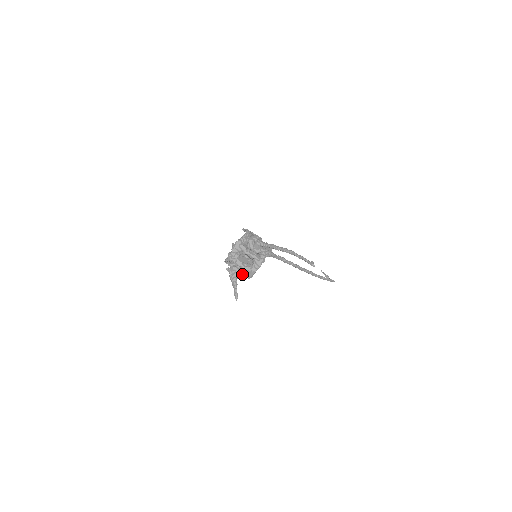
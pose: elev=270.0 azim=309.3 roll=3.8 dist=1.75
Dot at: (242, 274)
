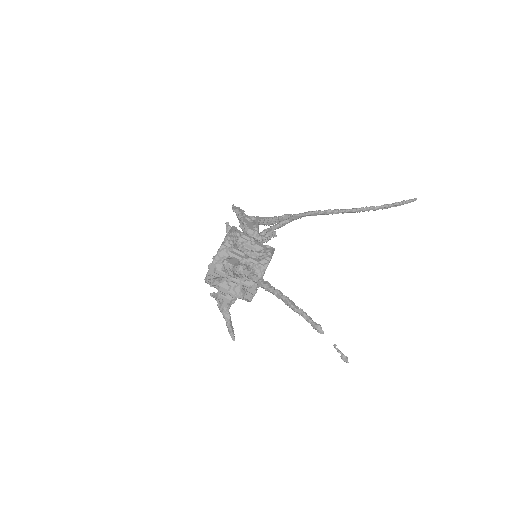
Dot at: (234, 302)
